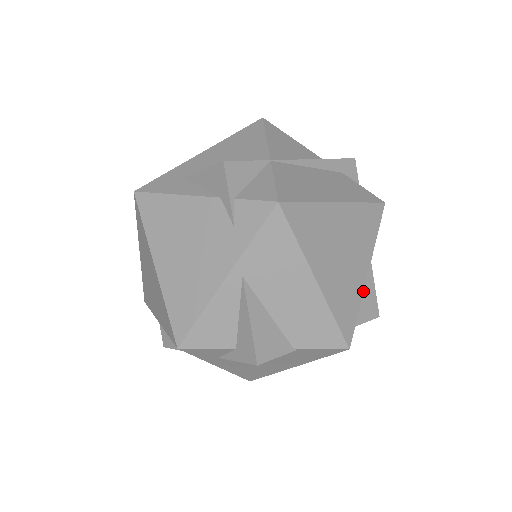
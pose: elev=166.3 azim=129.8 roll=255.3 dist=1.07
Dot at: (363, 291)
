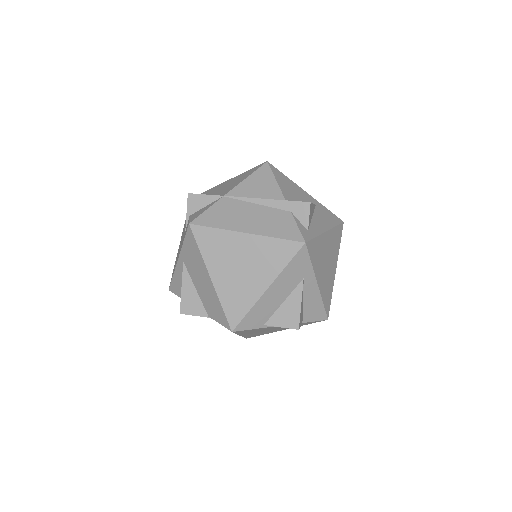
Dot at: (258, 300)
